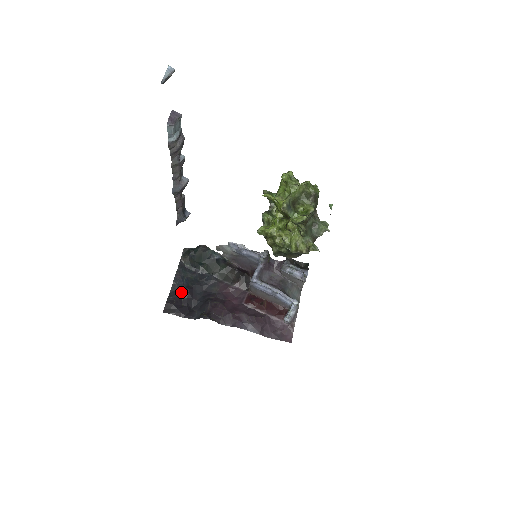
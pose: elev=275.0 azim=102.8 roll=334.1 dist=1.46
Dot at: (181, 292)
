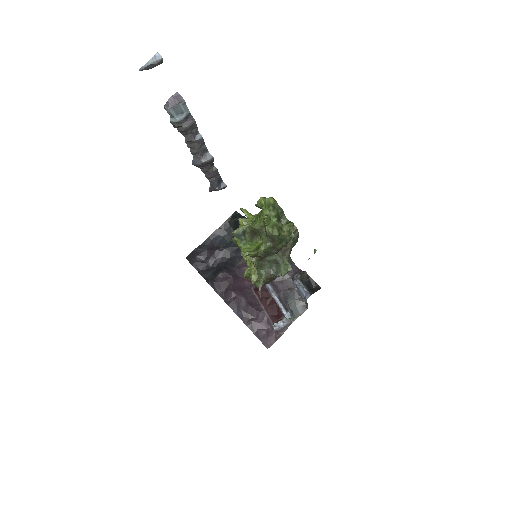
Dot at: (209, 249)
